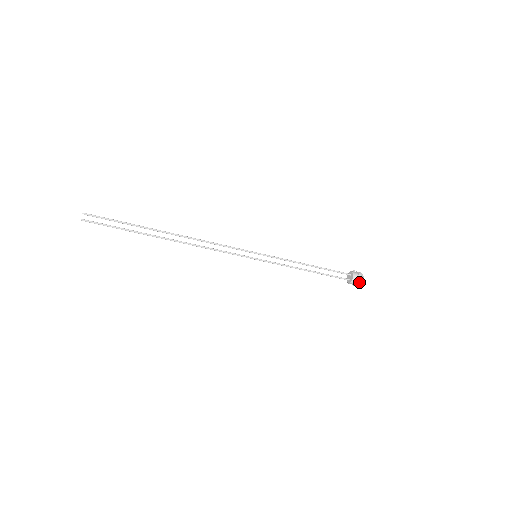
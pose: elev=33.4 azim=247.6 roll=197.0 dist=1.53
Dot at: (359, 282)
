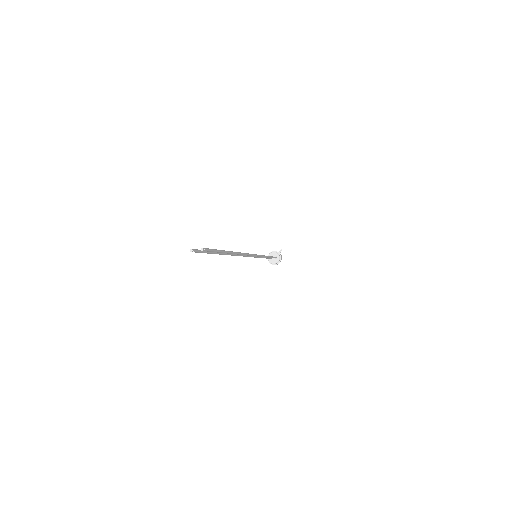
Dot at: (272, 264)
